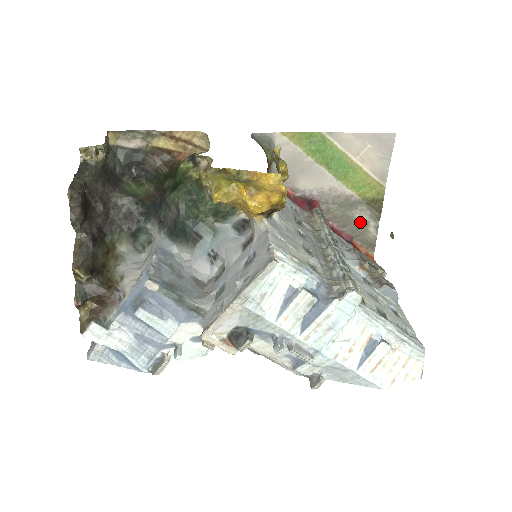
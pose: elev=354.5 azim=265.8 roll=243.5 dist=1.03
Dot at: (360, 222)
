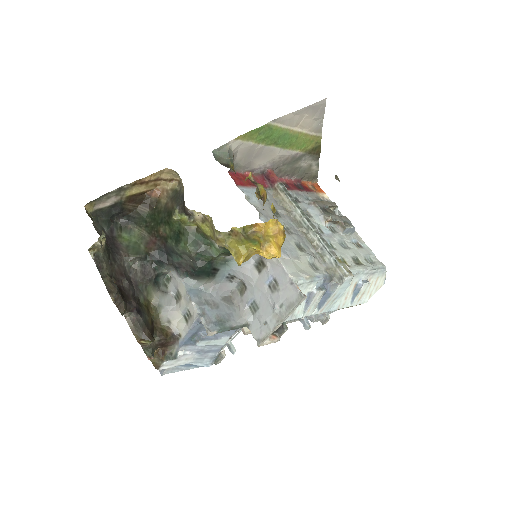
Dot at: (305, 167)
